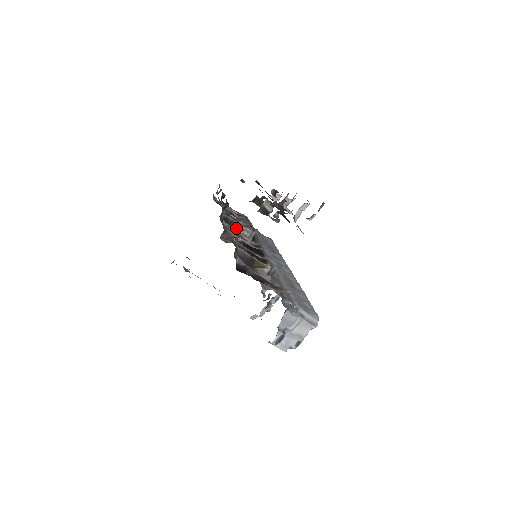
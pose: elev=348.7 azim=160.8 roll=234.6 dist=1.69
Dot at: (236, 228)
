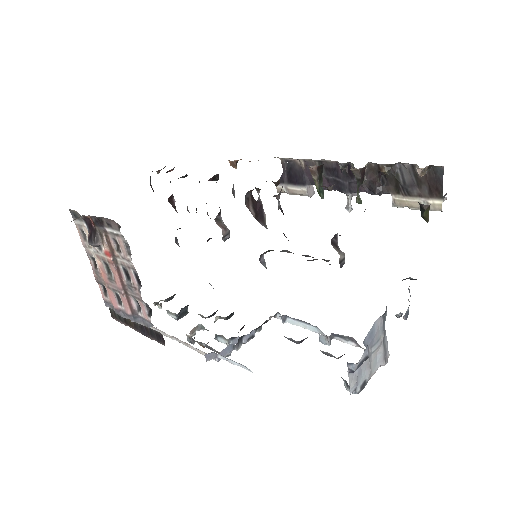
Dot at: (218, 213)
